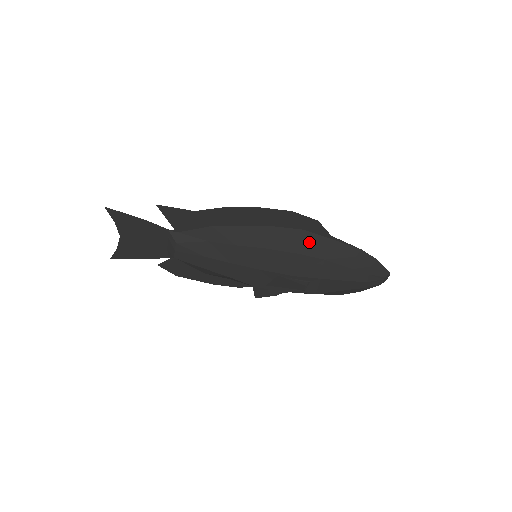
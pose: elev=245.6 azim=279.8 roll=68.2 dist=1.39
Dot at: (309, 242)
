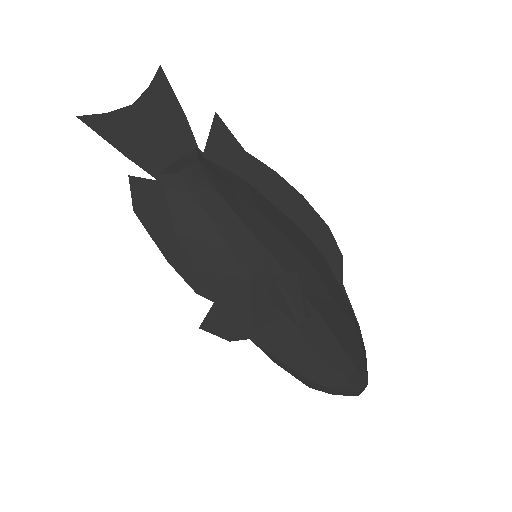
Dot at: (326, 271)
